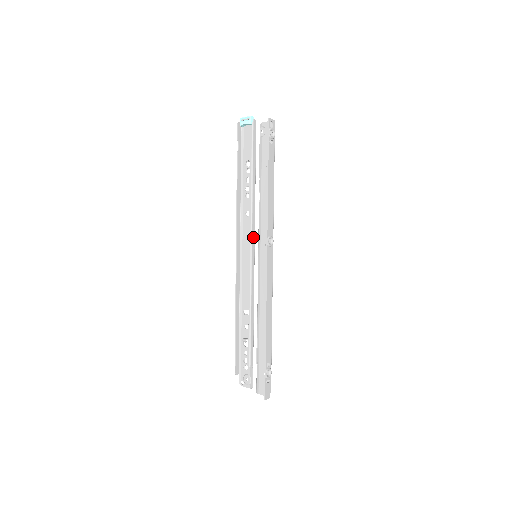
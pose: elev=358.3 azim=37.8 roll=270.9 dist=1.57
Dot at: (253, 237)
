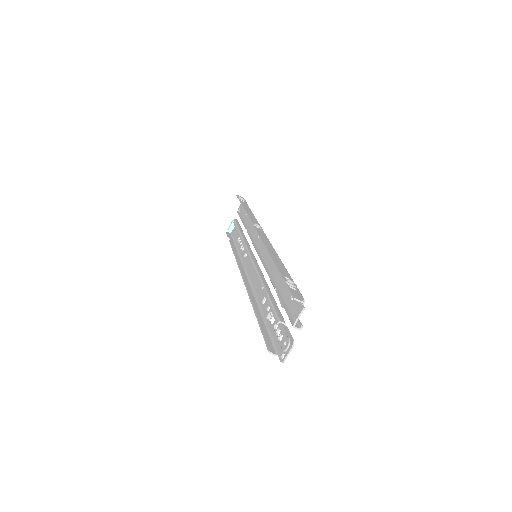
Dot at: (252, 255)
